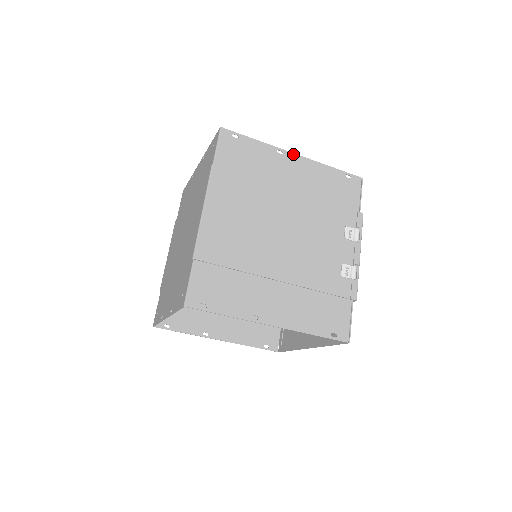
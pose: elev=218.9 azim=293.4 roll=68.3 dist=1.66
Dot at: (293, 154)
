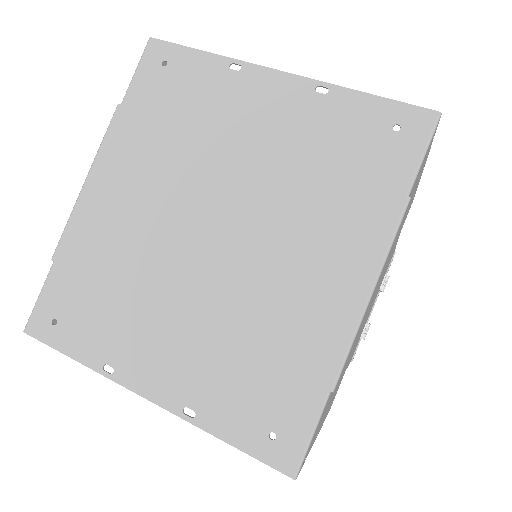
Dot at: occluded
